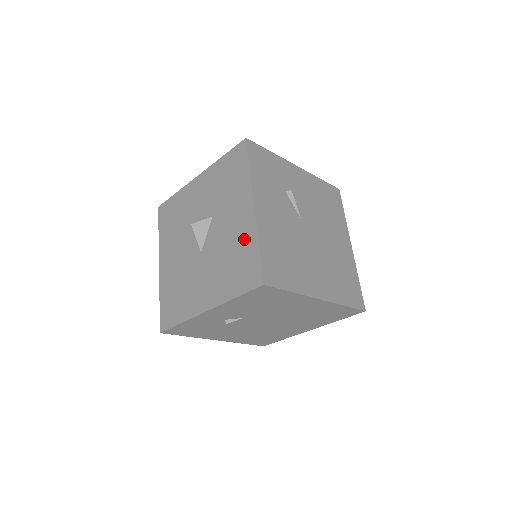
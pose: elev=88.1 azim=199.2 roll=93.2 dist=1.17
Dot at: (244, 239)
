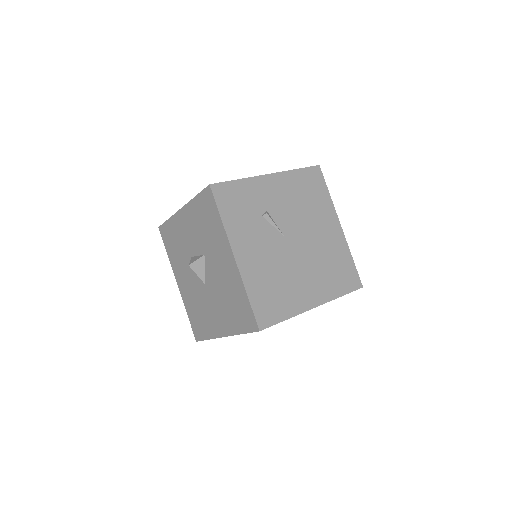
Dot at: (235, 286)
